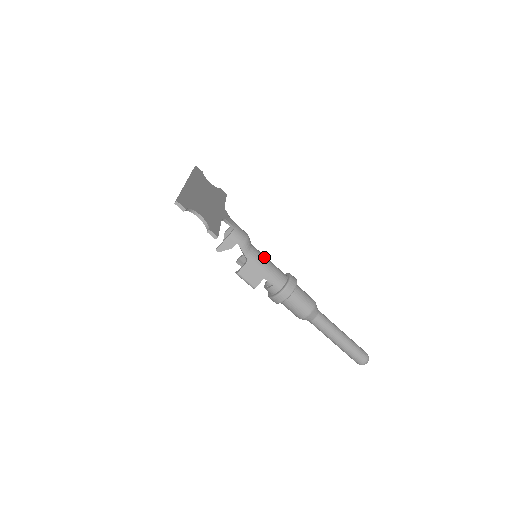
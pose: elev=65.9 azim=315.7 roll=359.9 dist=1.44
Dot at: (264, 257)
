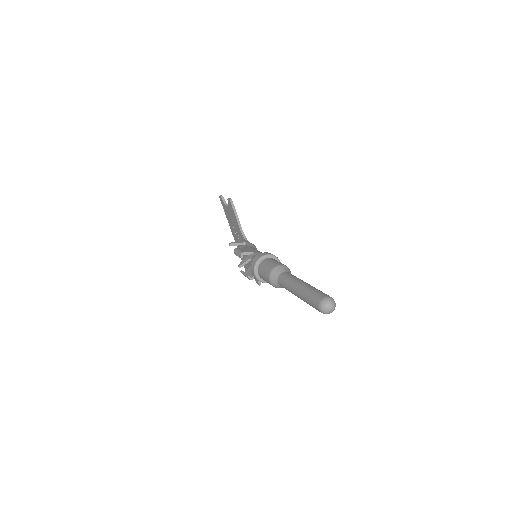
Dot at: occluded
